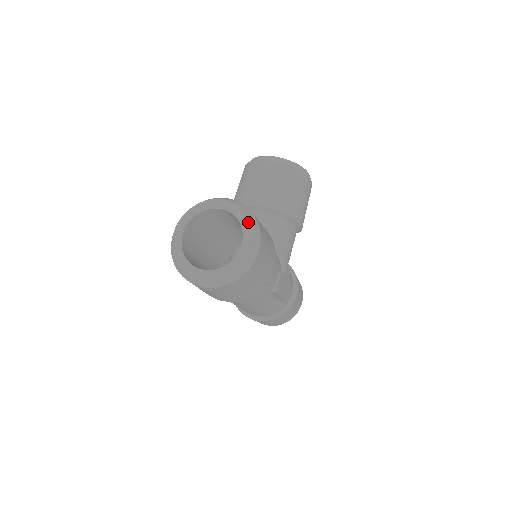
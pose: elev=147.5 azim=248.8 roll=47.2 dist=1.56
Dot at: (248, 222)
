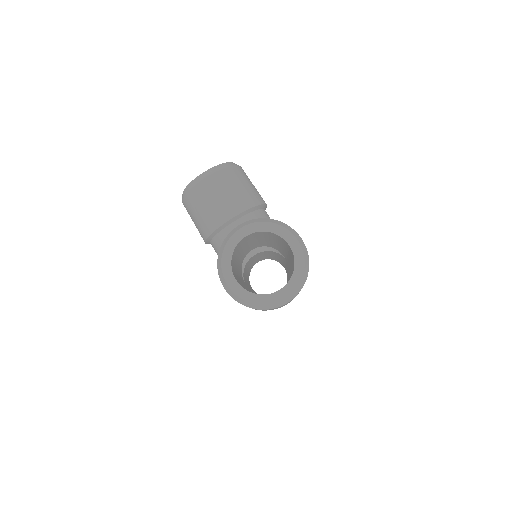
Dot at: (277, 227)
